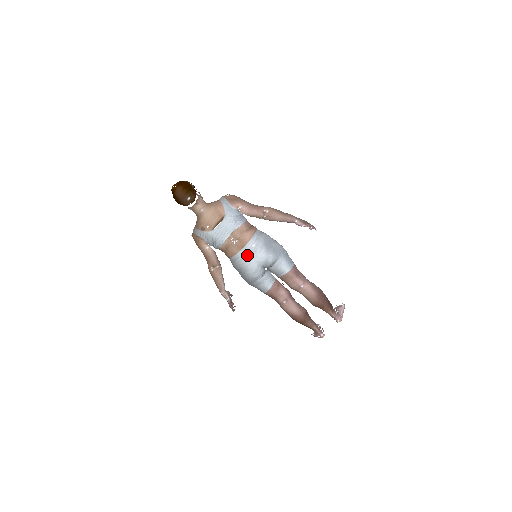
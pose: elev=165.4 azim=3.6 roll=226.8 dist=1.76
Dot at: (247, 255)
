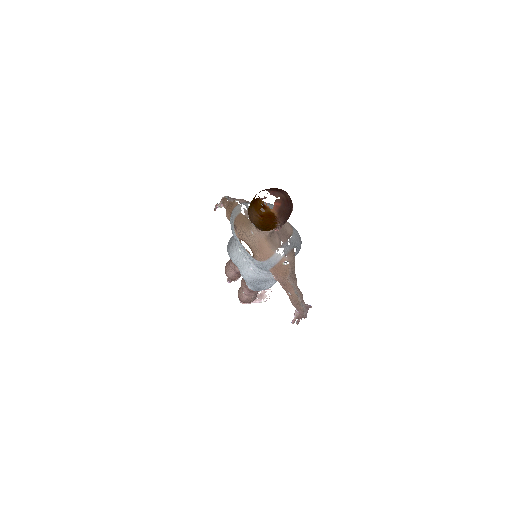
Dot at: (241, 258)
